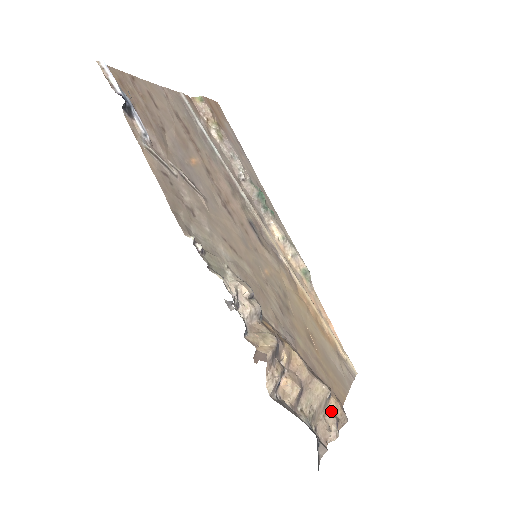
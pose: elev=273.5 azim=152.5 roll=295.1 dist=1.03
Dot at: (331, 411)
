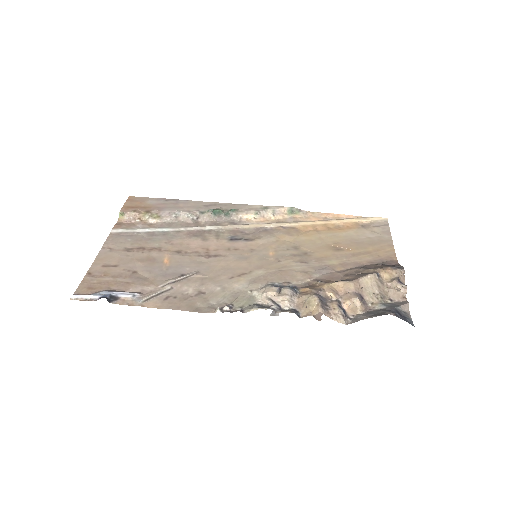
Dot at: (388, 279)
